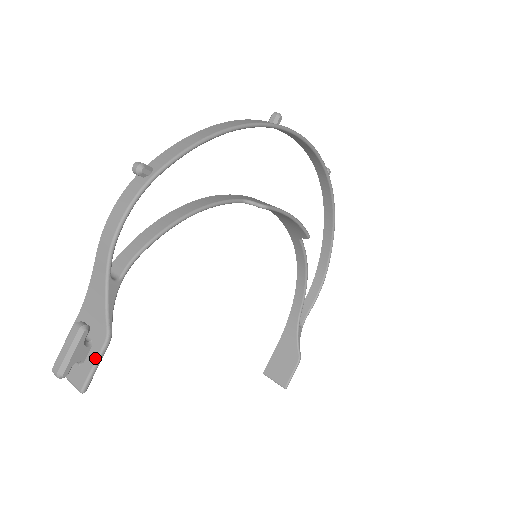
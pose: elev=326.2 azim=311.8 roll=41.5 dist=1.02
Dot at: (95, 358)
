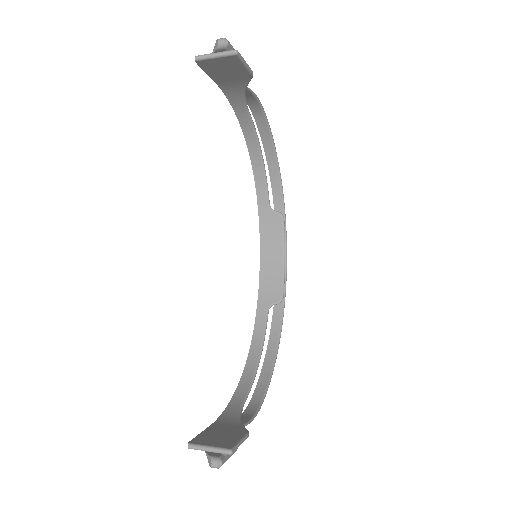
Dot at: (245, 64)
